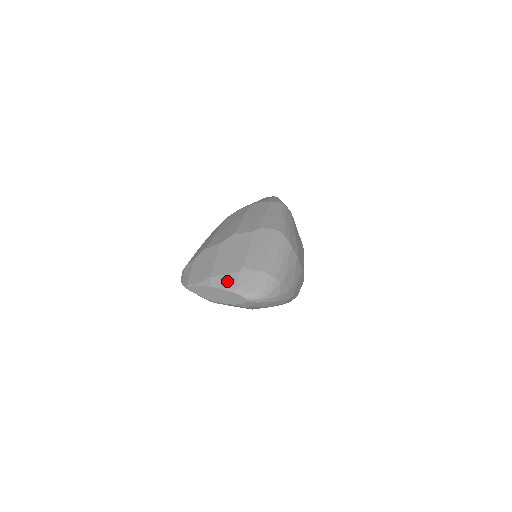
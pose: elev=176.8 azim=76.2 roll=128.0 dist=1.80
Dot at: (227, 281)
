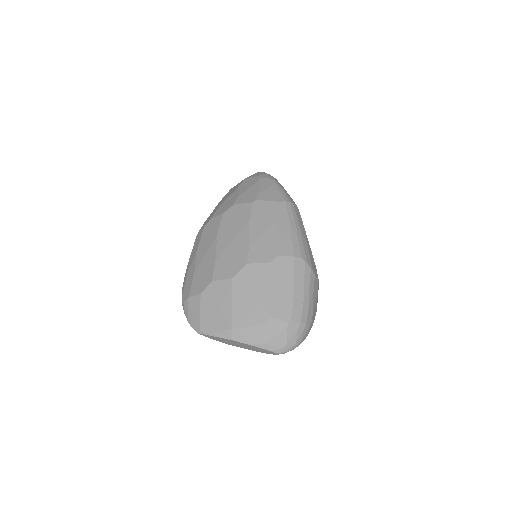
Dot at: (253, 335)
